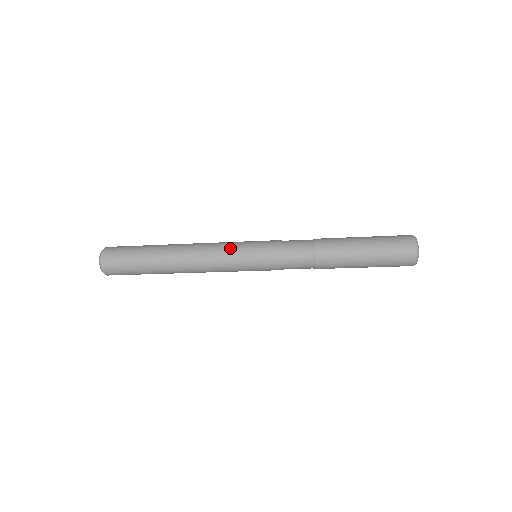
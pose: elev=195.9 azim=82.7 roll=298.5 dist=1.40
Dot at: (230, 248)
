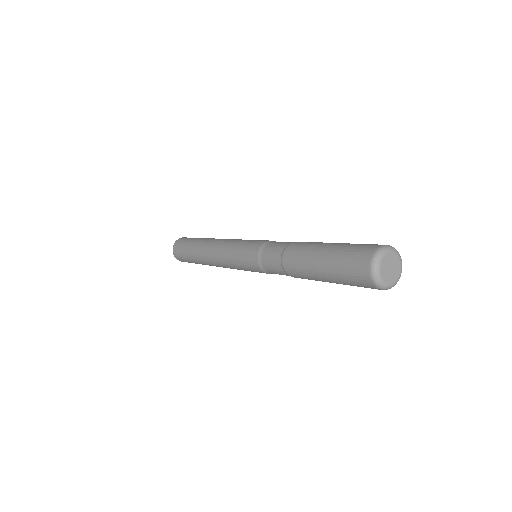
Dot at: (231, 246)
